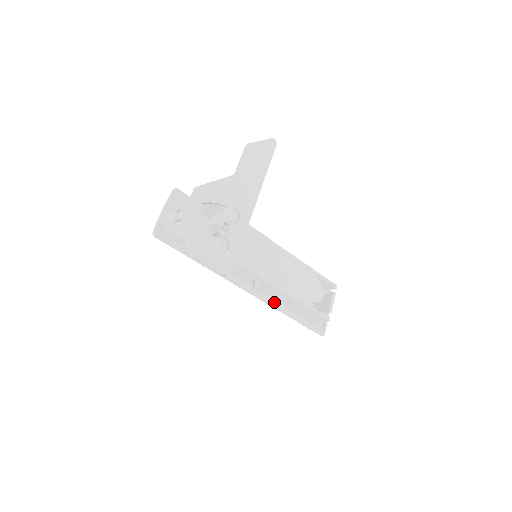
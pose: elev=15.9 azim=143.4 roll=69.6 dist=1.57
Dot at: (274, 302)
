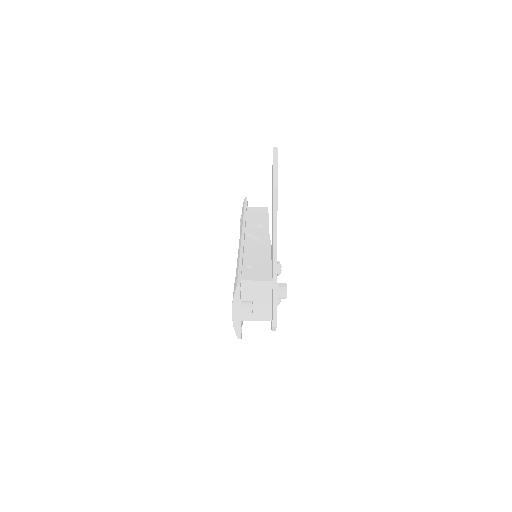
Dot at: occluded
